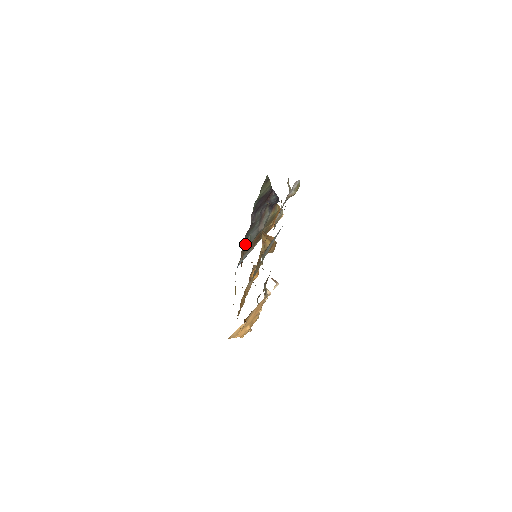
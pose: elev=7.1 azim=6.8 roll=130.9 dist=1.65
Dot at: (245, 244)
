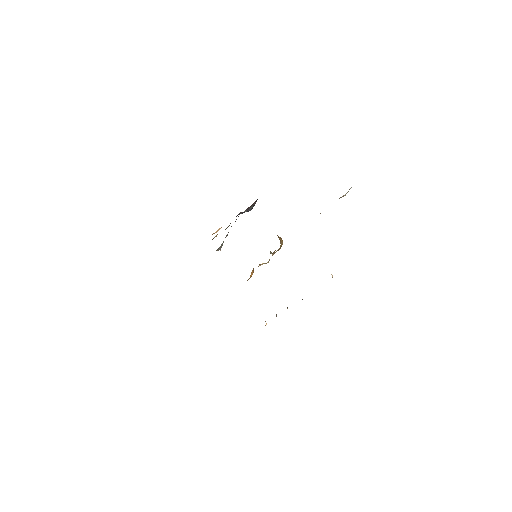
Dot at: (217, 249)
